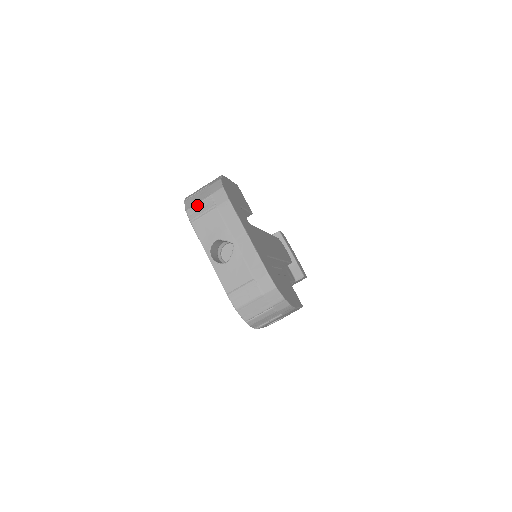
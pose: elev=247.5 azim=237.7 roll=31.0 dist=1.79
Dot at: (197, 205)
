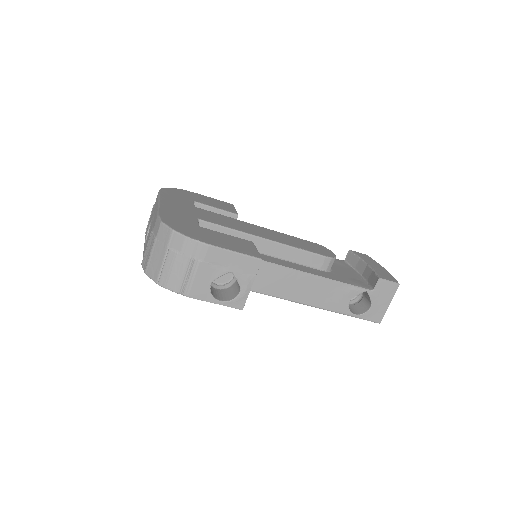
Dot at: occluded
